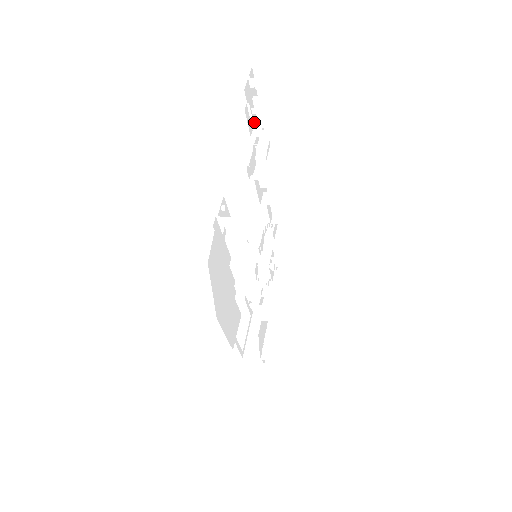
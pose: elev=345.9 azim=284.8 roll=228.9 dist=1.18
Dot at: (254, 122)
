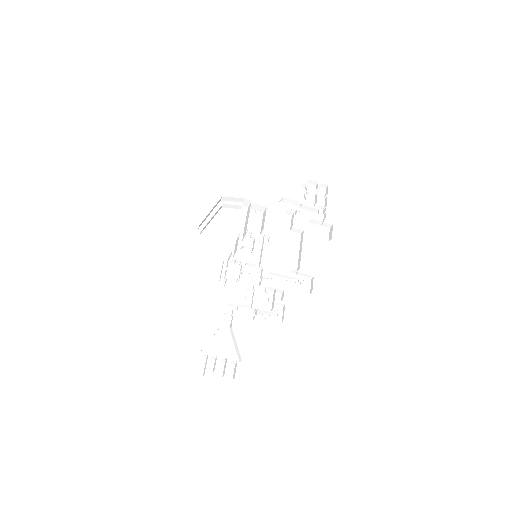
Dot at: occluded
